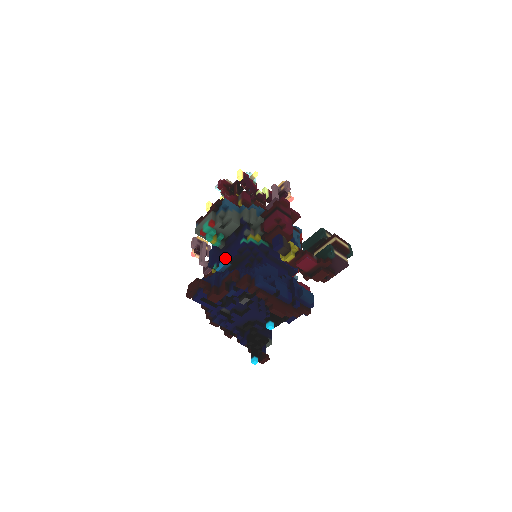
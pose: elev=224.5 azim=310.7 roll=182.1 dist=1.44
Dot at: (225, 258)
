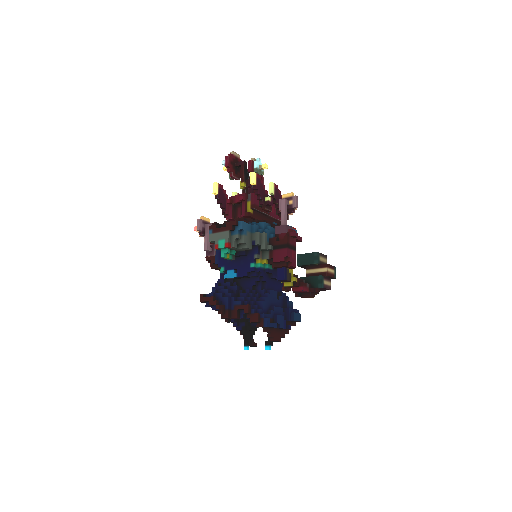
Dot at: (234, 269)
